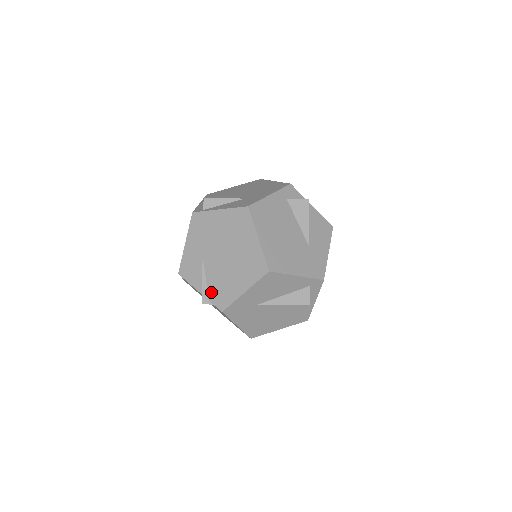
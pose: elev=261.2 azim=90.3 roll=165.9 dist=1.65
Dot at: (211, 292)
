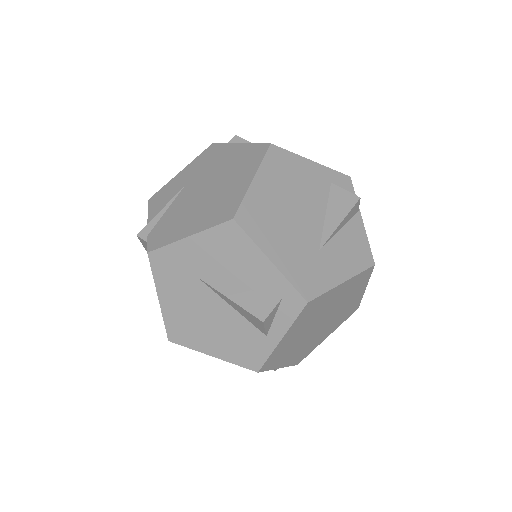
Dot at: (157, 227)
